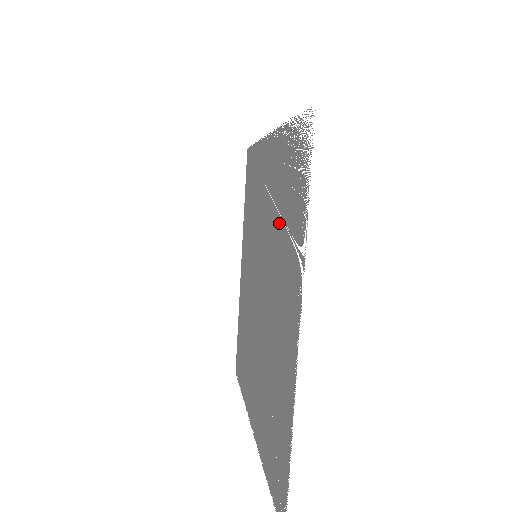
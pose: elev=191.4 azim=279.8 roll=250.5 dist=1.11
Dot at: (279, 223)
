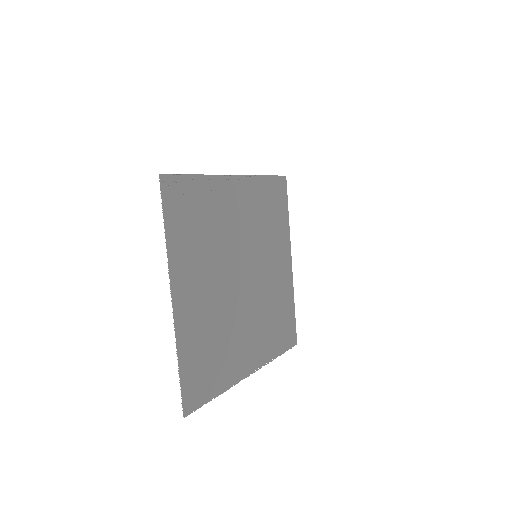
Dot at: (210, 236)
